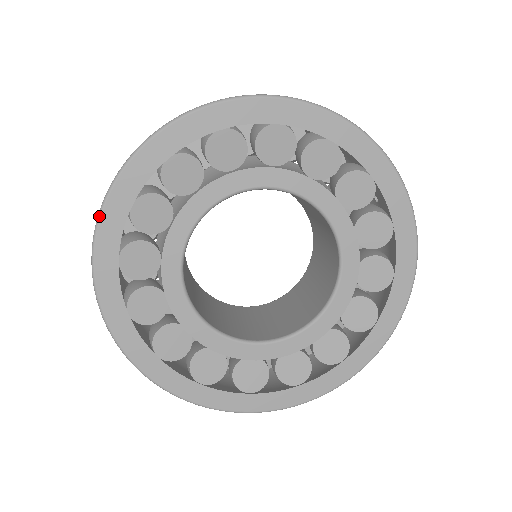
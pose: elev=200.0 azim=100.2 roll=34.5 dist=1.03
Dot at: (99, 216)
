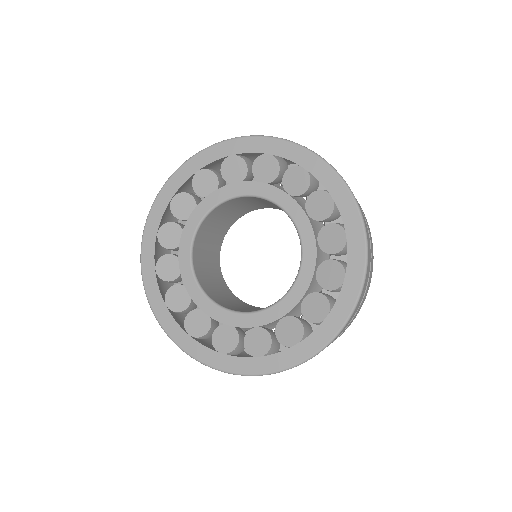
Dot at: (144, 287)
